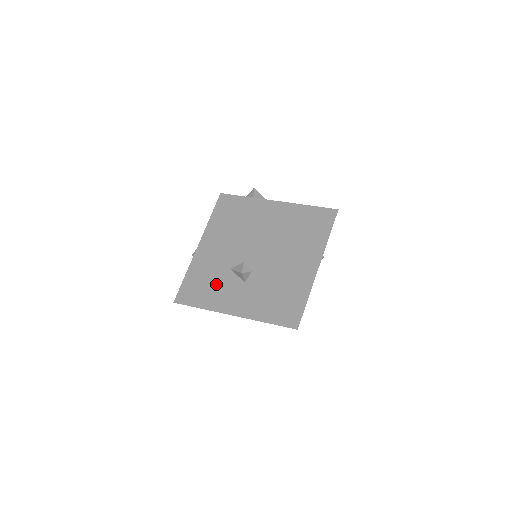
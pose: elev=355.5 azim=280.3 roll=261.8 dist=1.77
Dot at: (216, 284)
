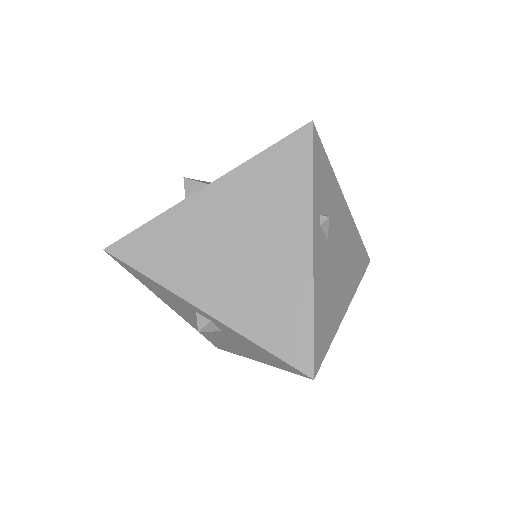
Dot at: (212, 333)
